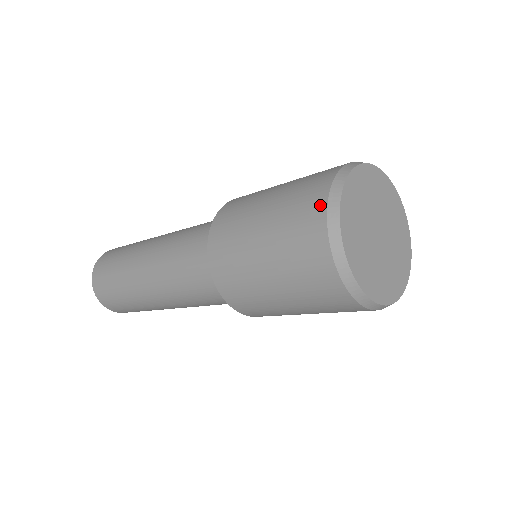
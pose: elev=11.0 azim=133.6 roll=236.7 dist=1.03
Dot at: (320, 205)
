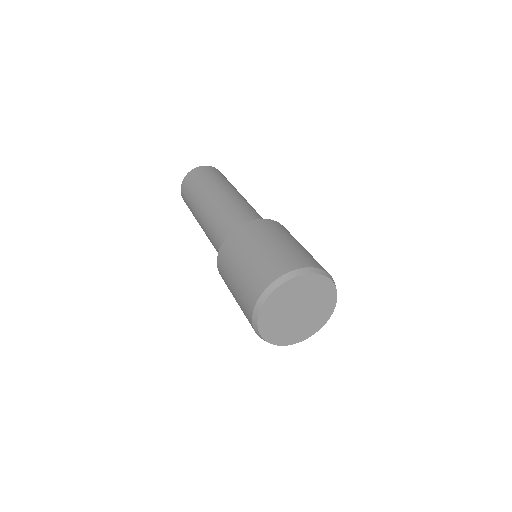
Dot at: (272, 278)
